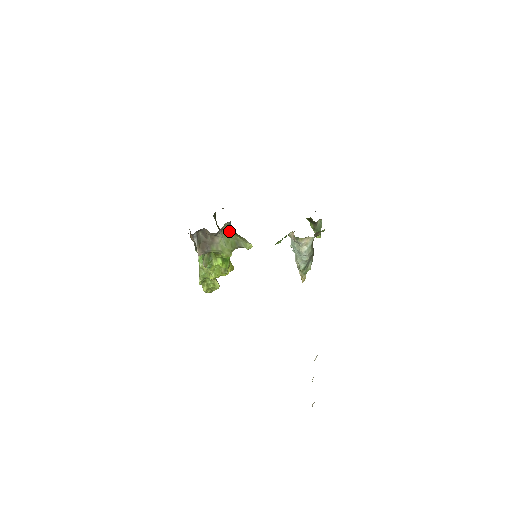
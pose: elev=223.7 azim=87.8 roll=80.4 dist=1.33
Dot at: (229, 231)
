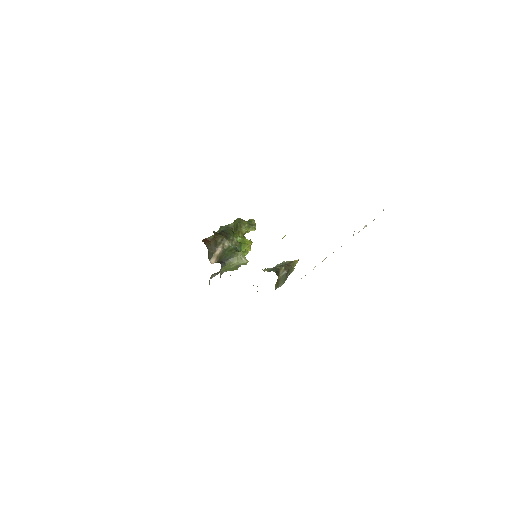
Dot at: (226, 268)
